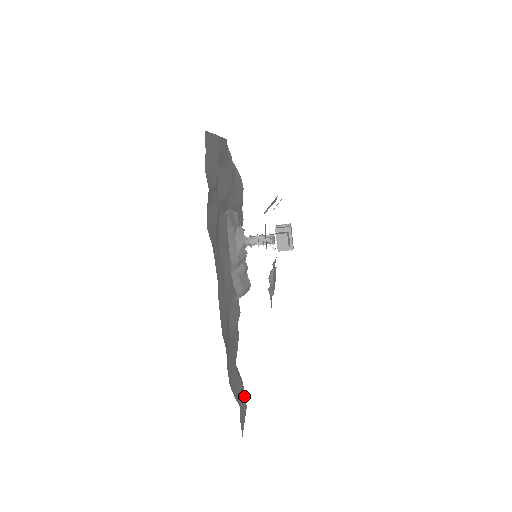
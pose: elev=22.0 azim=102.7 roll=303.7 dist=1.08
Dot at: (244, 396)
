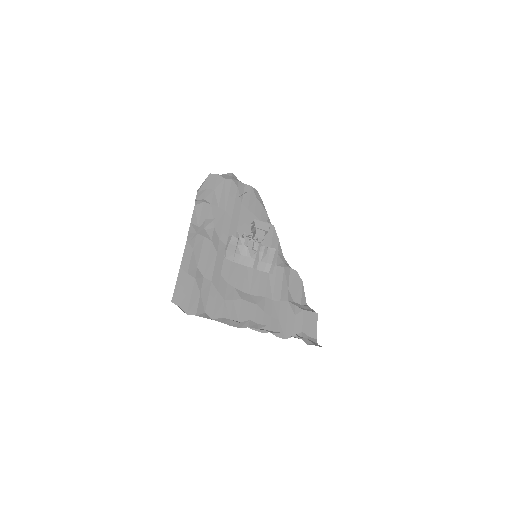
Dot at: (310, 314)
